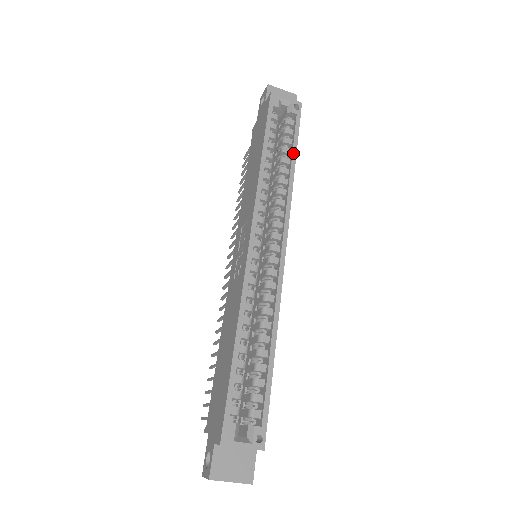
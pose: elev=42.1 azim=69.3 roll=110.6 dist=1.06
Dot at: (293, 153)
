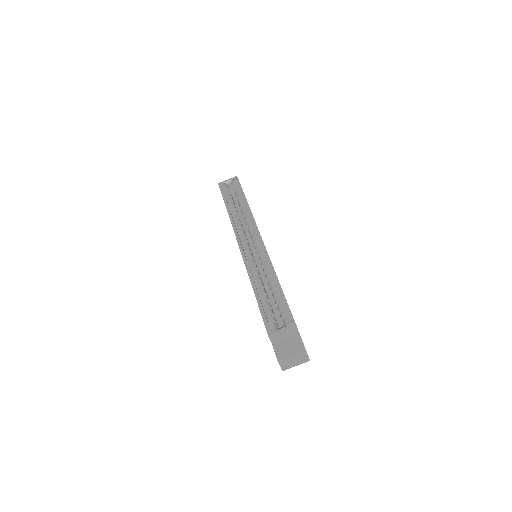
Dot at: (243, 198)
